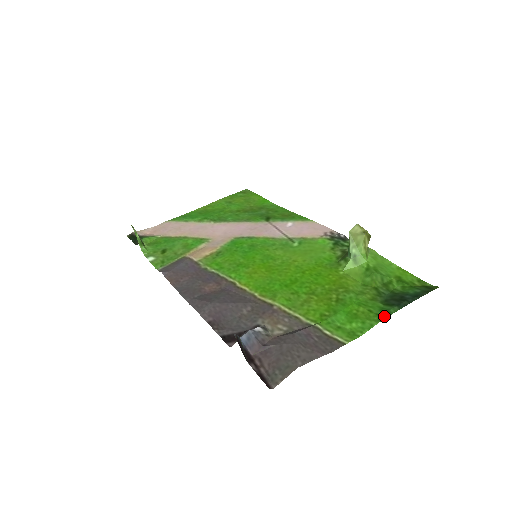
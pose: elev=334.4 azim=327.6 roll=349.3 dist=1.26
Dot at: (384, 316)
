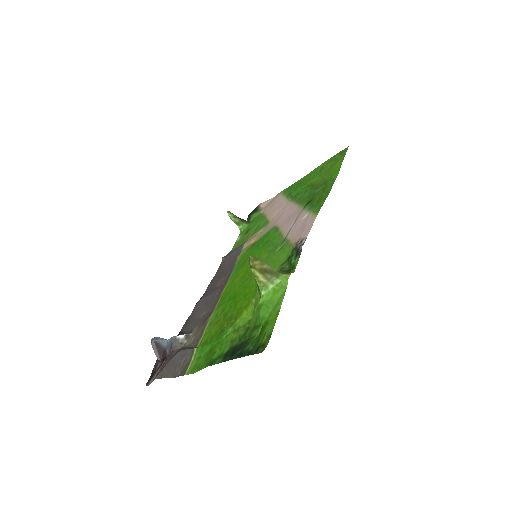
Dot at: (210, 364)
